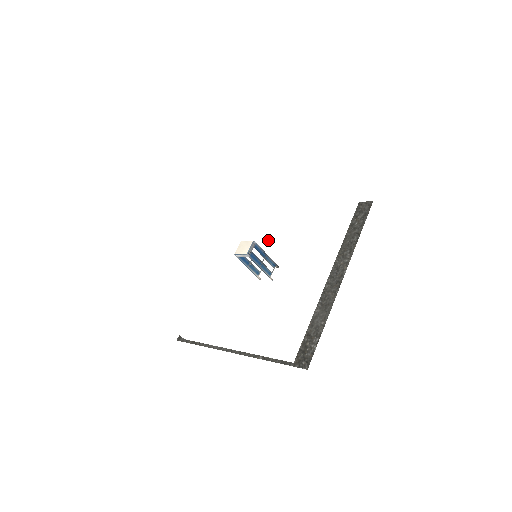
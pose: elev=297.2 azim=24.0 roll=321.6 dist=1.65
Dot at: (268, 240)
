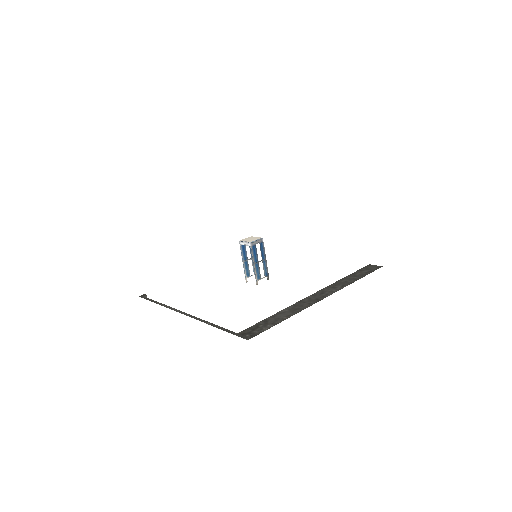
Dot at: (279, 220)
